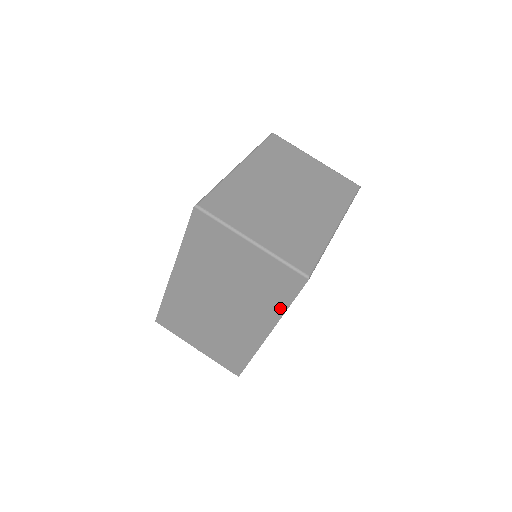
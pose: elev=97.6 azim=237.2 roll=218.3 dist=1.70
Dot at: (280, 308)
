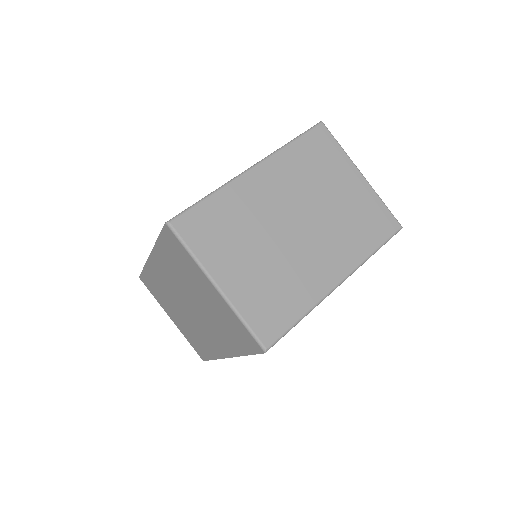
Dot at: (238, 350)
